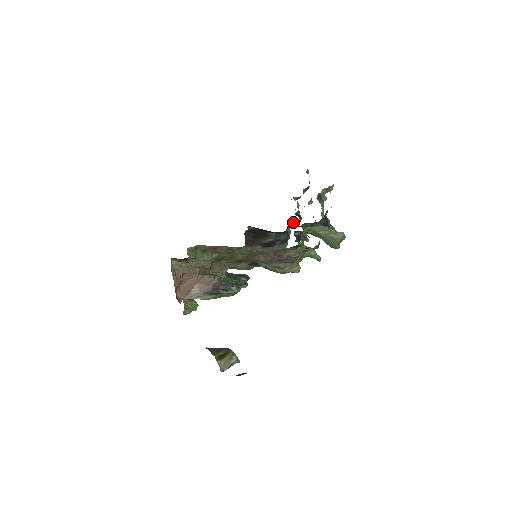
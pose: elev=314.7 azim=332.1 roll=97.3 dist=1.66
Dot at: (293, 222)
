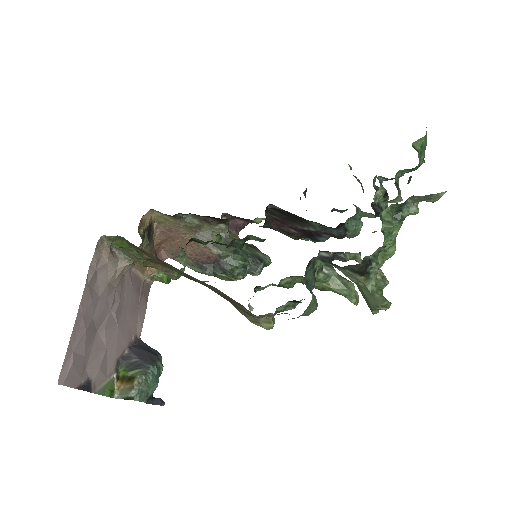
Dot at: occluded
